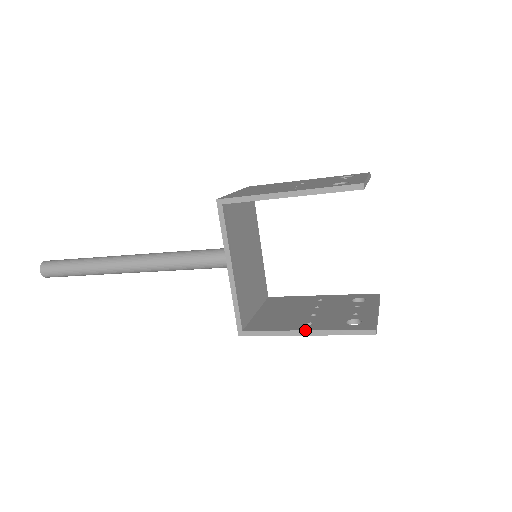
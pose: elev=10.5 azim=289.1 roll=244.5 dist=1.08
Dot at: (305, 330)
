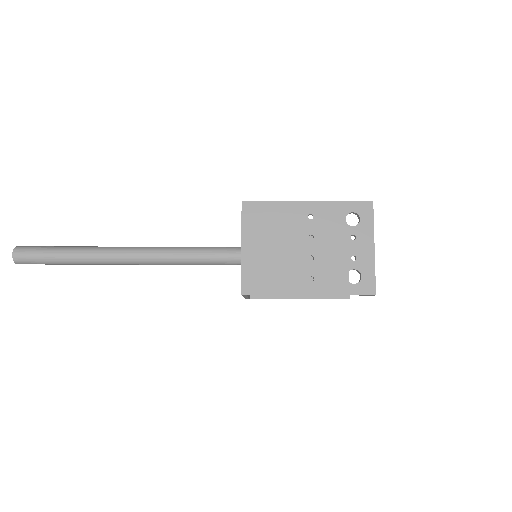
Dot at: occluded
